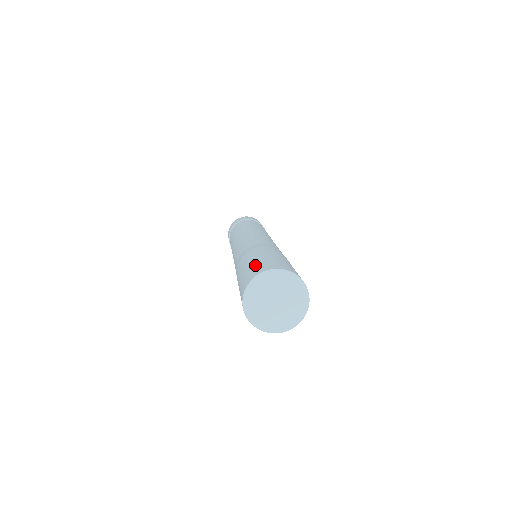
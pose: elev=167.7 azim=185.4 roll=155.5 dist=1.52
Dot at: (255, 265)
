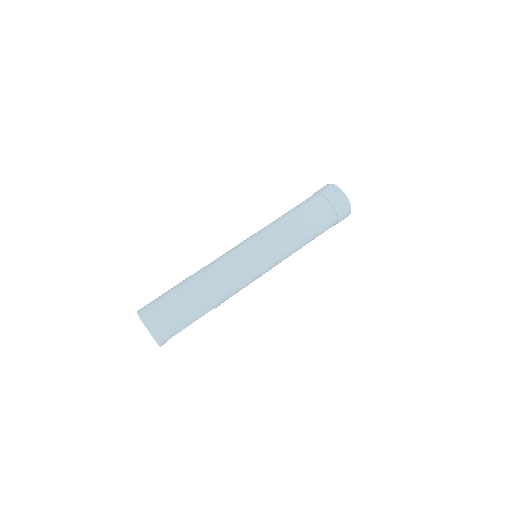
Dot at: (156, 298)
